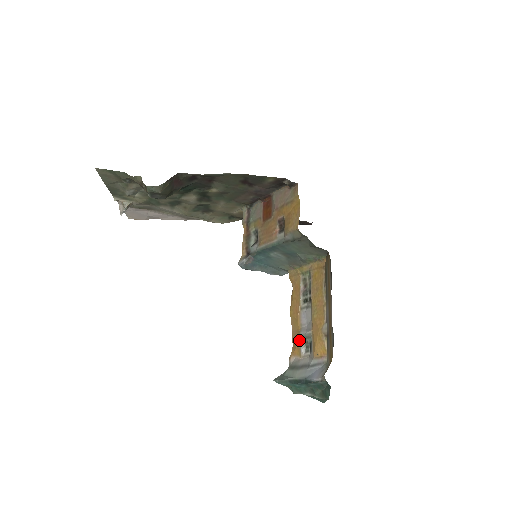
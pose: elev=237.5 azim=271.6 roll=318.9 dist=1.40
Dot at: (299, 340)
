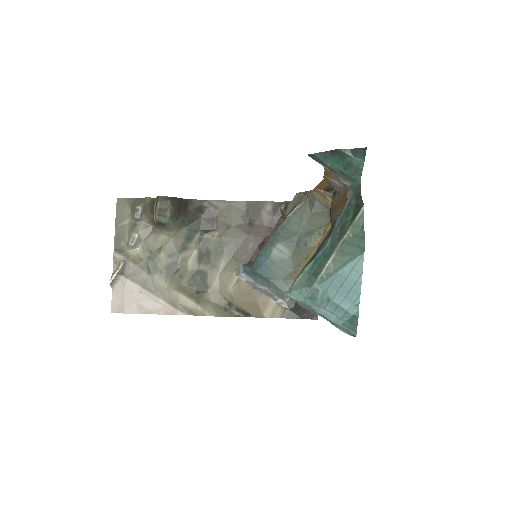
Dot at: occluded
